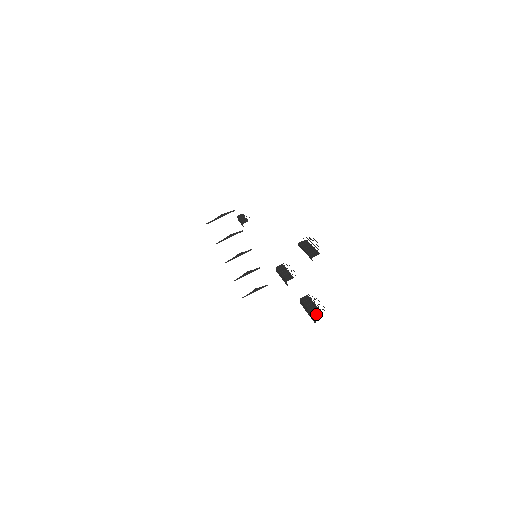
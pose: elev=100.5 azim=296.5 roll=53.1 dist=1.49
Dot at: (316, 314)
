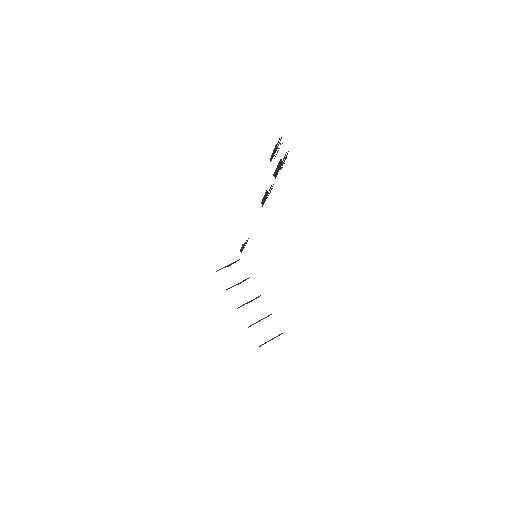
Dot at: occluded
